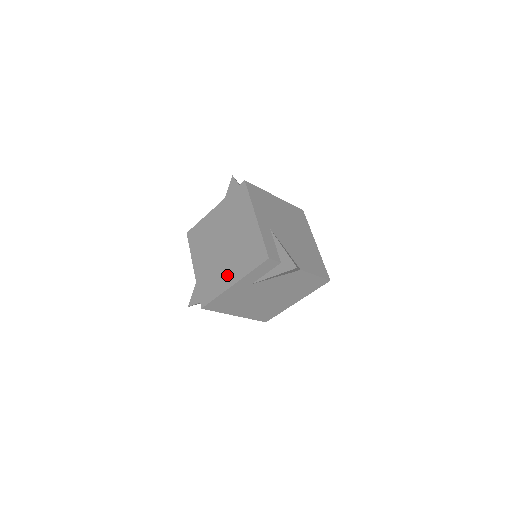
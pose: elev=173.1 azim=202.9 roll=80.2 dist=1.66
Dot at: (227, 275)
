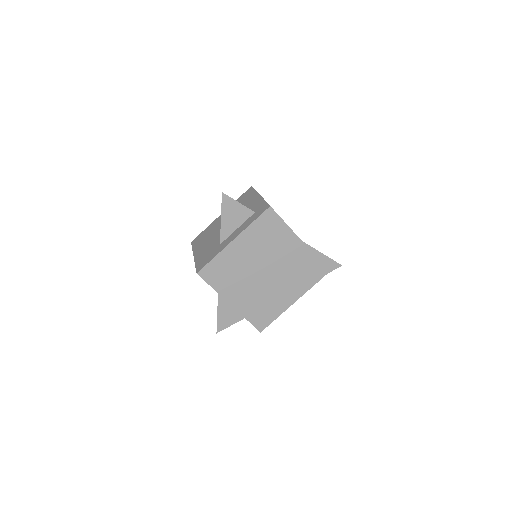
Dot at: (284, 297)
